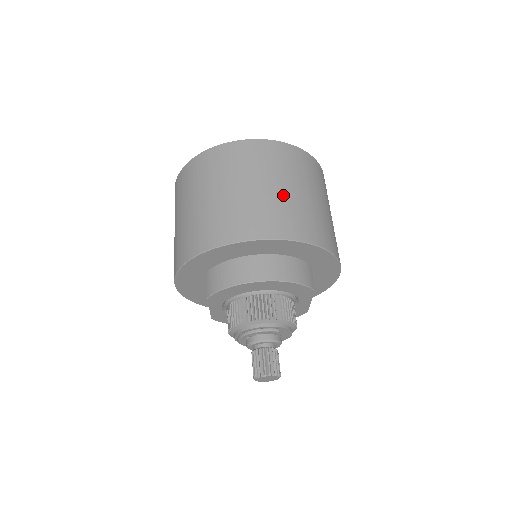
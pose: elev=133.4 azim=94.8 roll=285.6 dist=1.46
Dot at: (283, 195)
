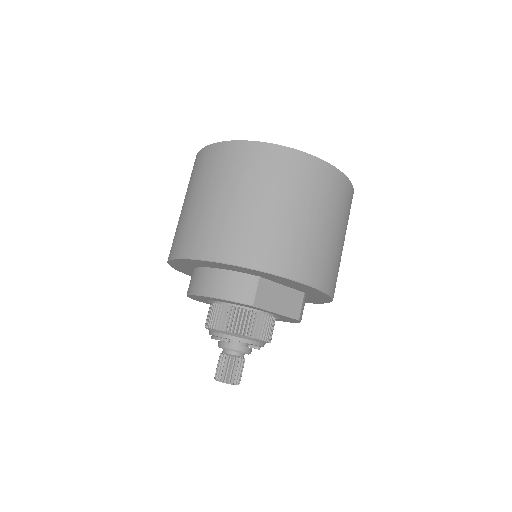
Dot at: (209, 208)
